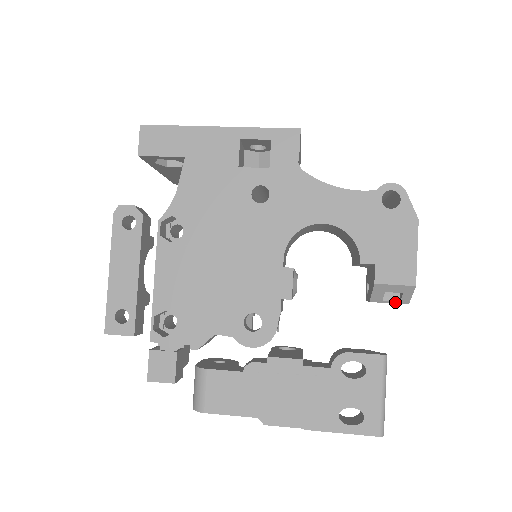
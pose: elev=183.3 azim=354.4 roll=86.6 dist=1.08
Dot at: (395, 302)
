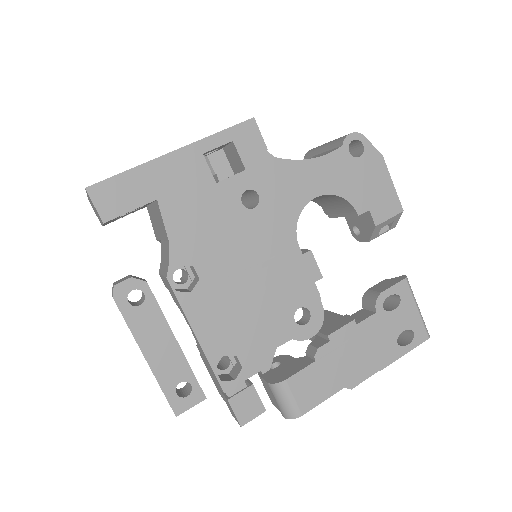
Dot at: (386, 231)
